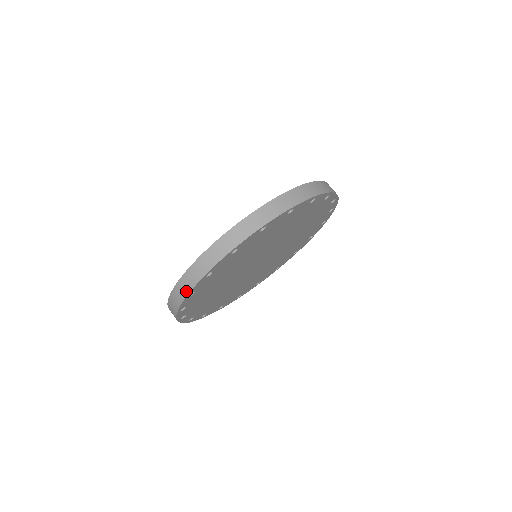
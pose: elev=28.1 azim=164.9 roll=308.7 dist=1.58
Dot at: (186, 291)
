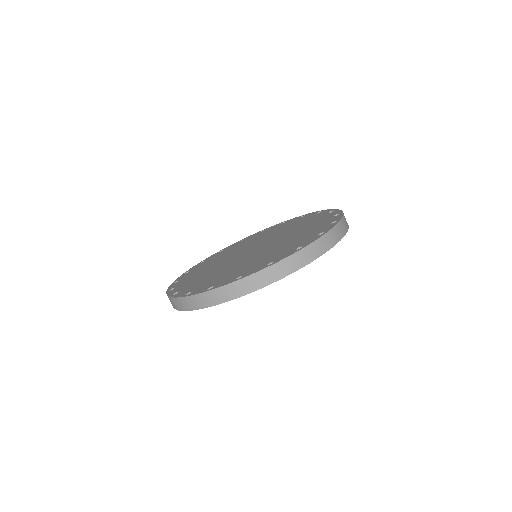
Dot at: (217, 301)
